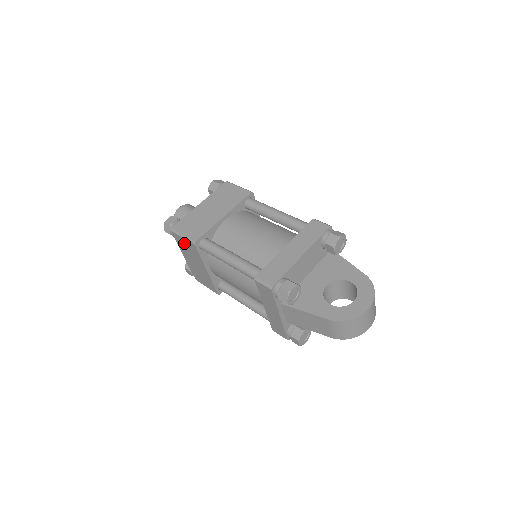
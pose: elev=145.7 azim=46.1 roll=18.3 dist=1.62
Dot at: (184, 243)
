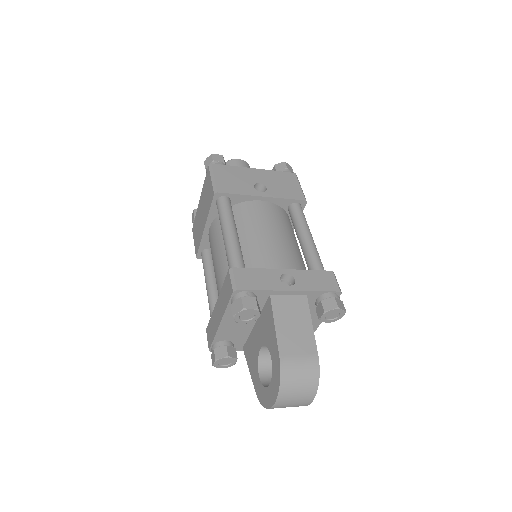
Dot at: occluded
